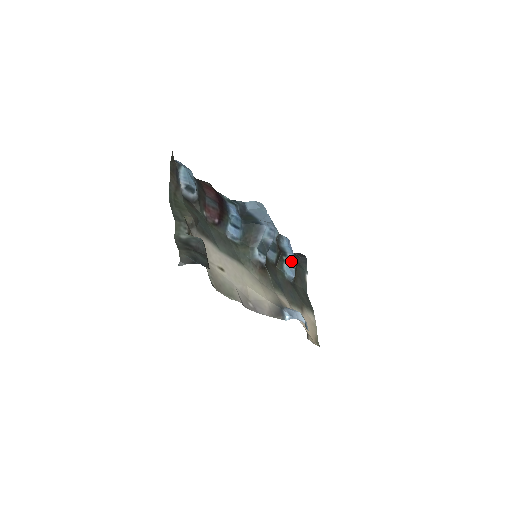
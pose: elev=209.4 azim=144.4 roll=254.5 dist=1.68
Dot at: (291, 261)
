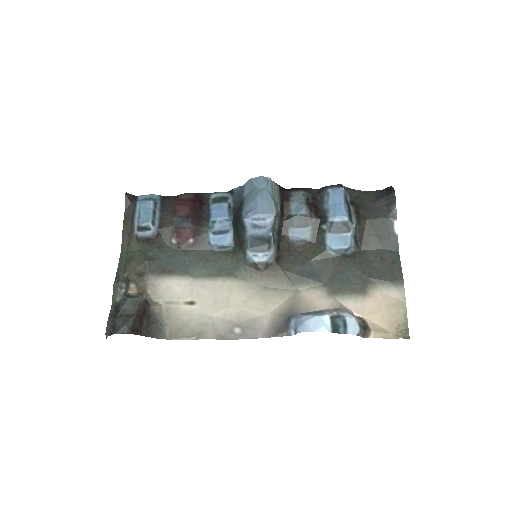
Dot at: (338, 226)
